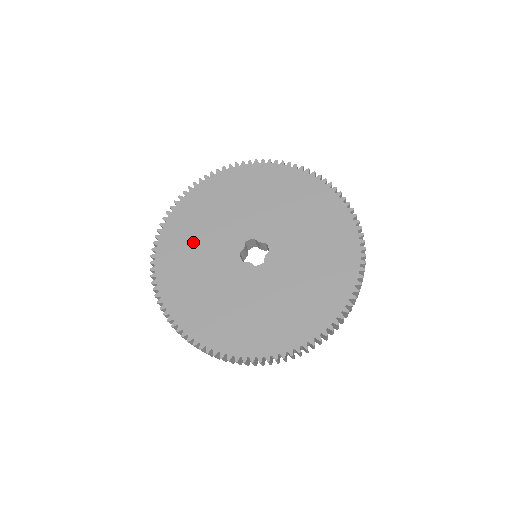
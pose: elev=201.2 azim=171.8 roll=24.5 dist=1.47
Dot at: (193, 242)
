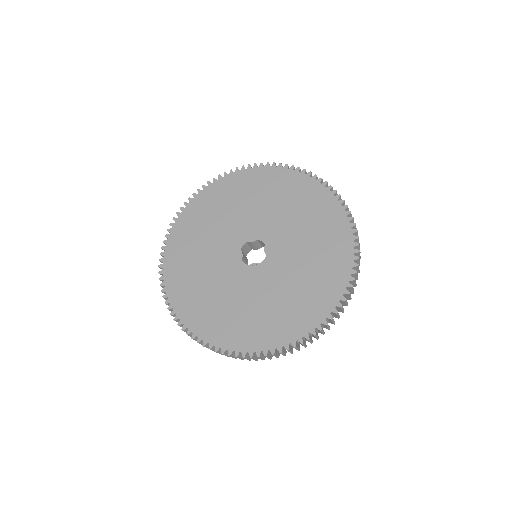
Dot at: (197, 276)
